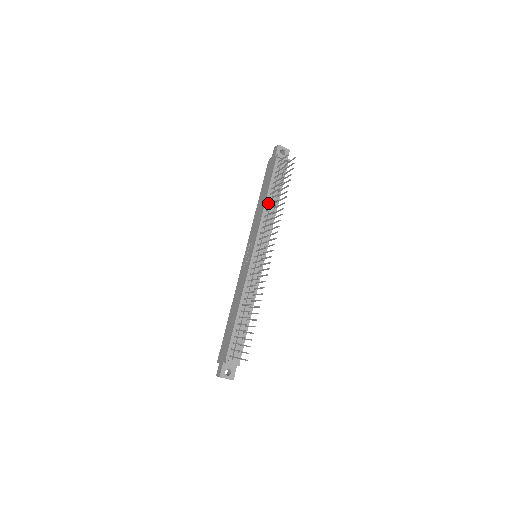
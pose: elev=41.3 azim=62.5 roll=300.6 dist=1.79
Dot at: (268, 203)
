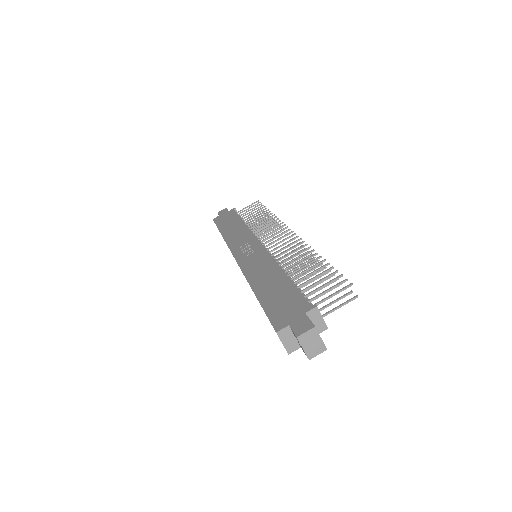
Dot at: occluded
